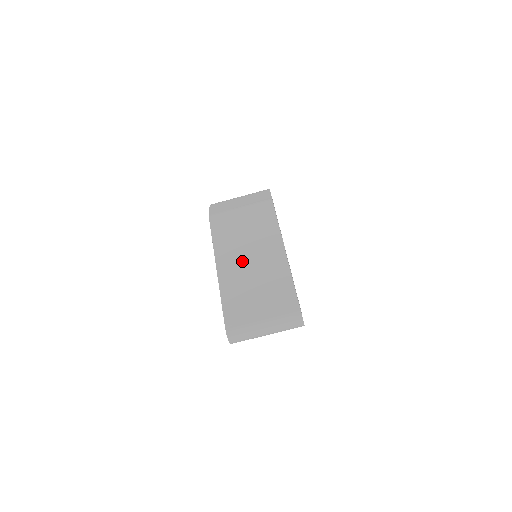
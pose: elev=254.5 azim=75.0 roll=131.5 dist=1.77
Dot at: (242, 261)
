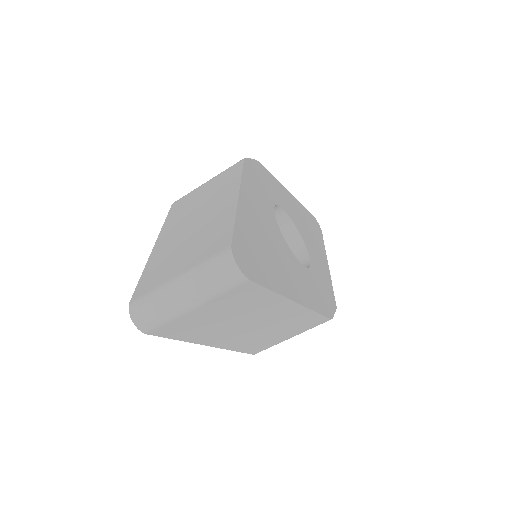
Dot at: (185, 225)
